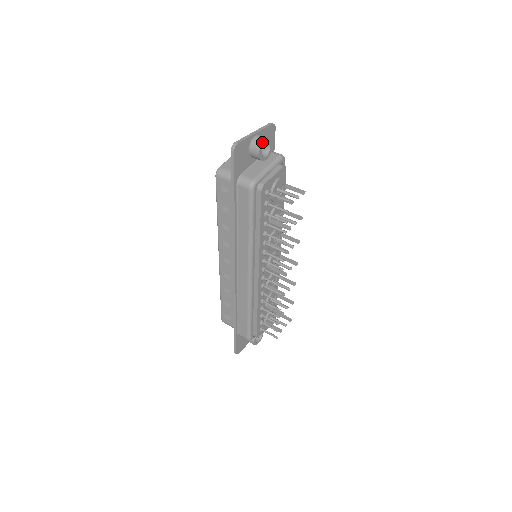
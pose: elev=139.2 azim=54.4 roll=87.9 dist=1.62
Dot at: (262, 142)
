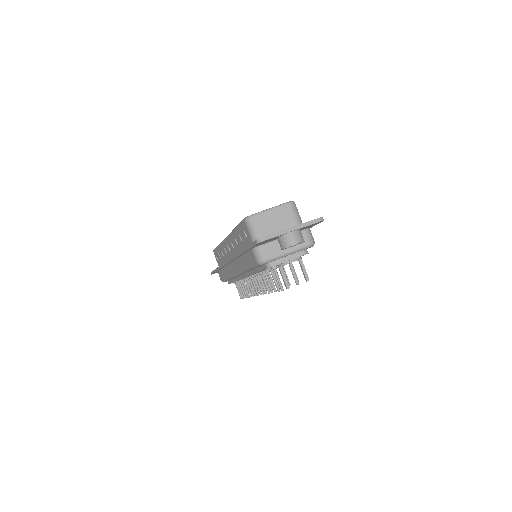
Dot at: (290, 246)
